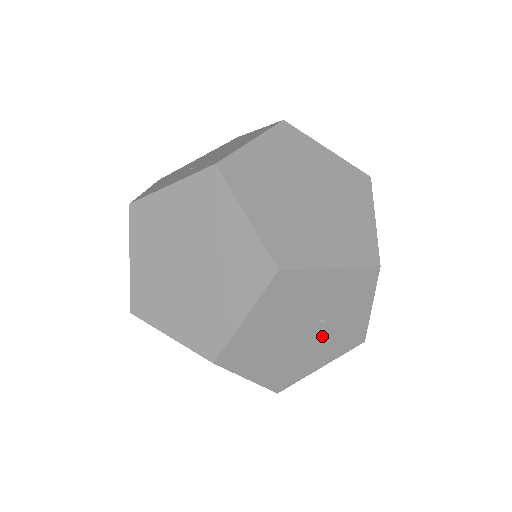
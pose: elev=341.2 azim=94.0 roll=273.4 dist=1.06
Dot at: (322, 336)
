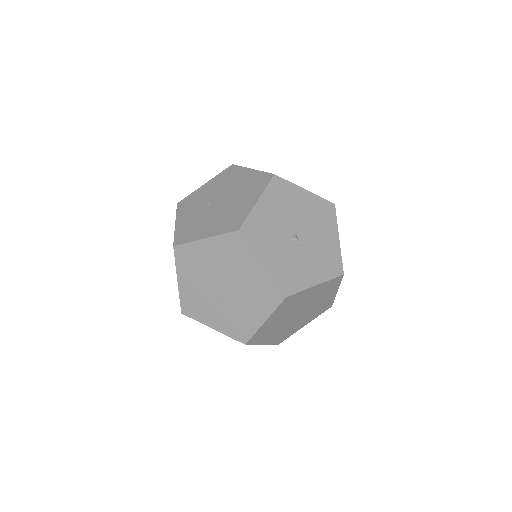
Dot at: occluded
